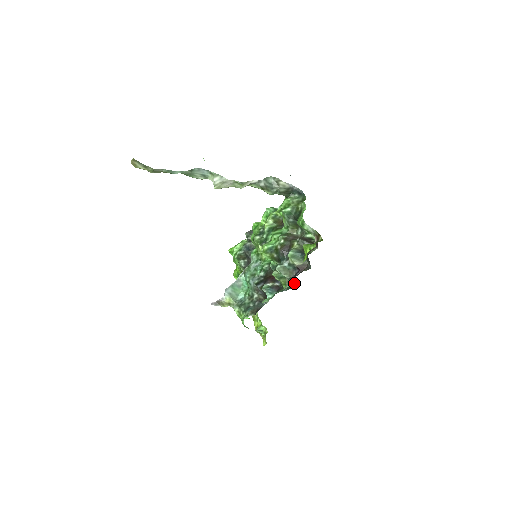
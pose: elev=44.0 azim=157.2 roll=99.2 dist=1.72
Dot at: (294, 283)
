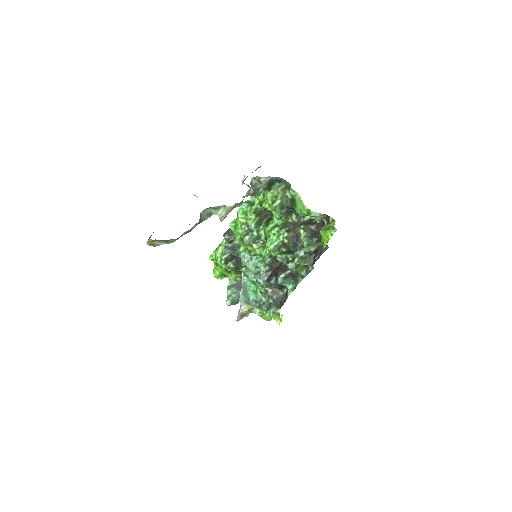
Dot at: (313, 266)
